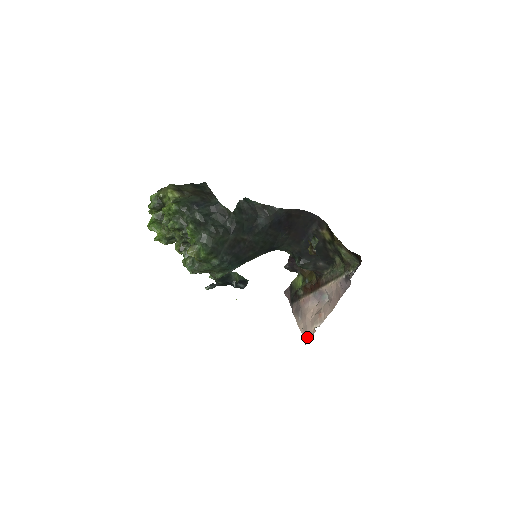
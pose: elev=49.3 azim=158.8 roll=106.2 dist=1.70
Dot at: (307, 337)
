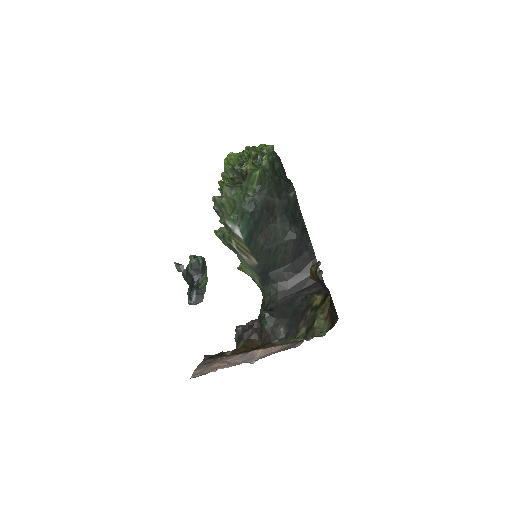
Dot at: (197, 376)
